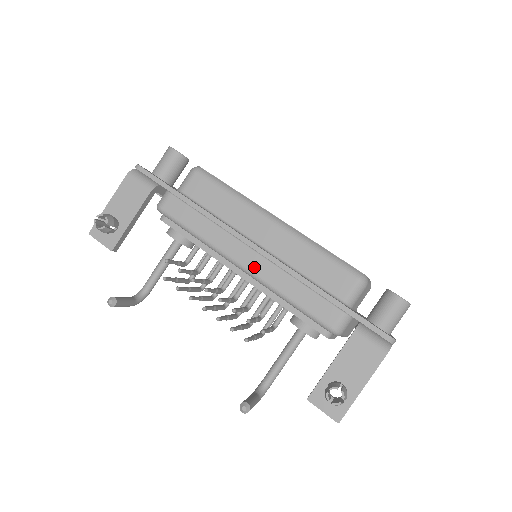
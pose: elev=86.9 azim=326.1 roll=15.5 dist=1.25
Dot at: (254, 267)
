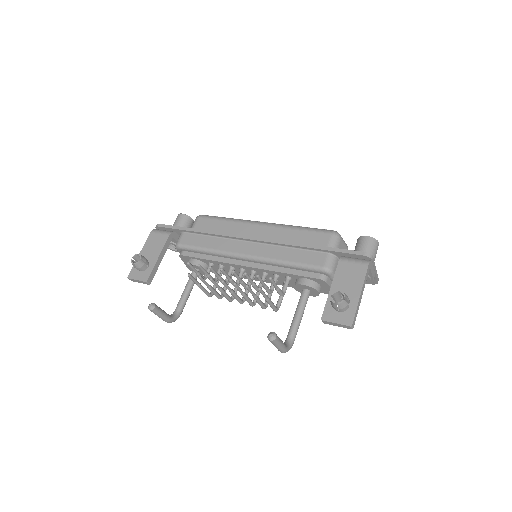
Dot at: (254, 252)
